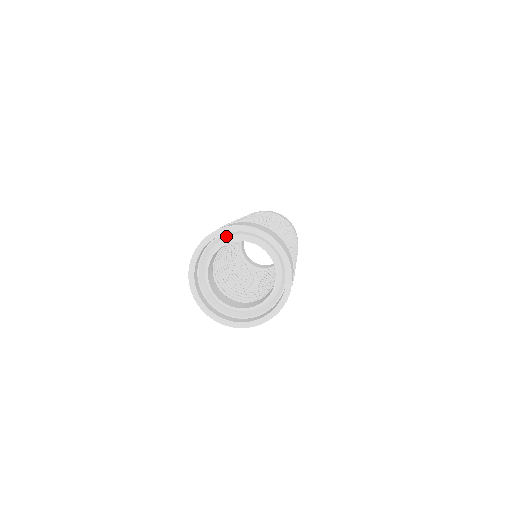
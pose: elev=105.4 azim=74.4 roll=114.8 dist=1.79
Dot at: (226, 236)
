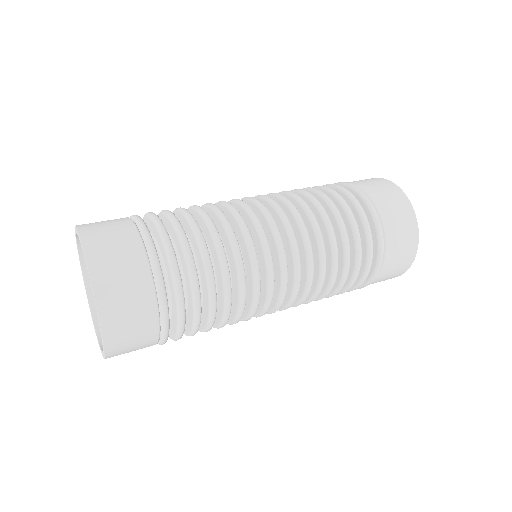
Dot at: occluded
